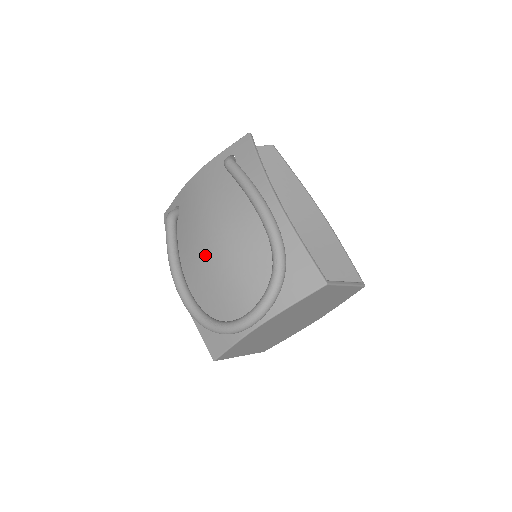
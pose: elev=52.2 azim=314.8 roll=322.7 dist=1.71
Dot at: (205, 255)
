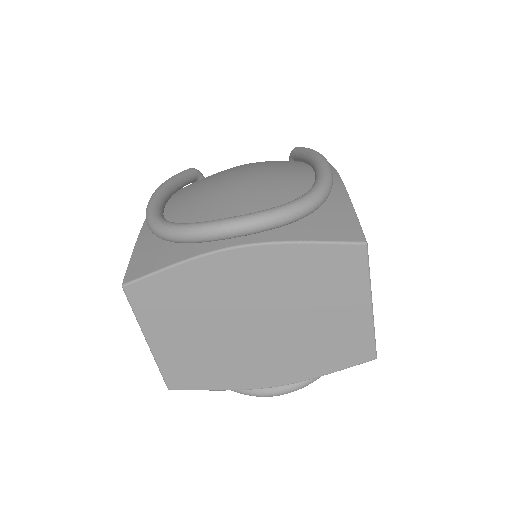
Dot at: (216, 184)
